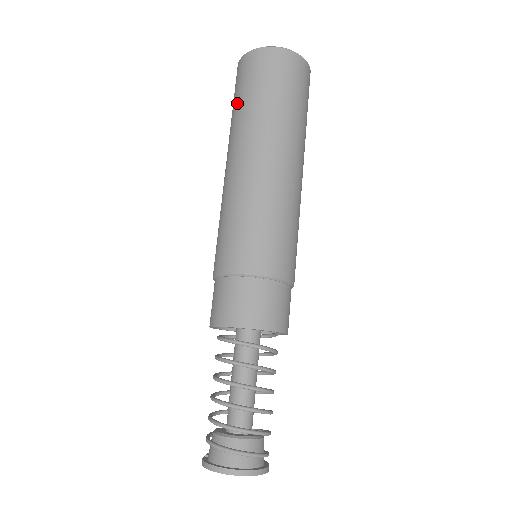
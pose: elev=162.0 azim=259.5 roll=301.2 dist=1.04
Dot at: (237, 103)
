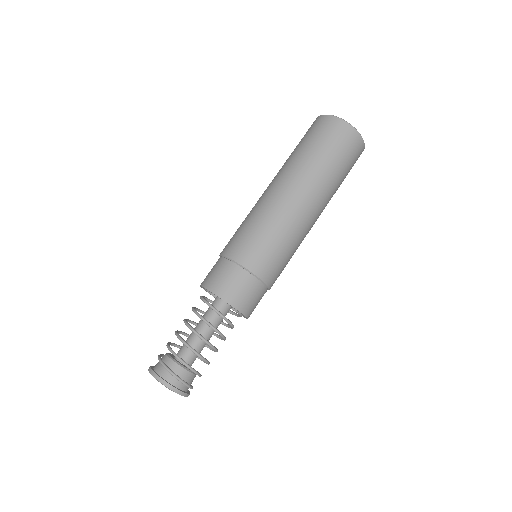
Dot at: occluded
